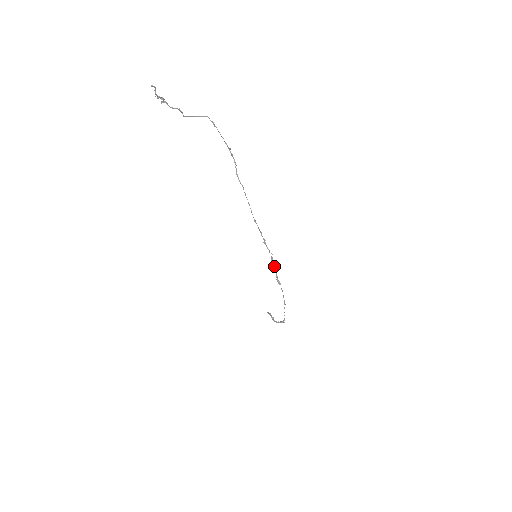
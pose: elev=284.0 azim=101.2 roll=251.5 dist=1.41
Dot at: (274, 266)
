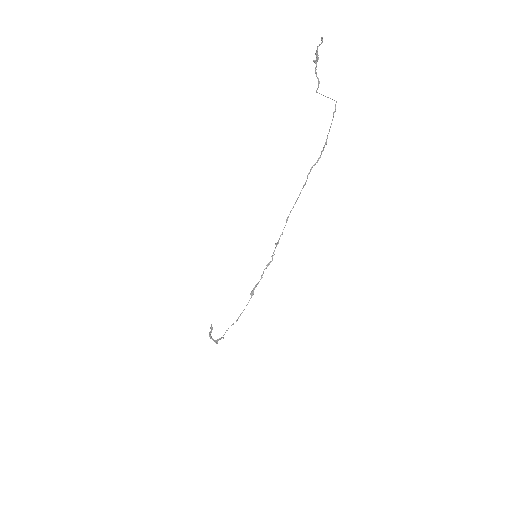
Dot at: (263, 273)
